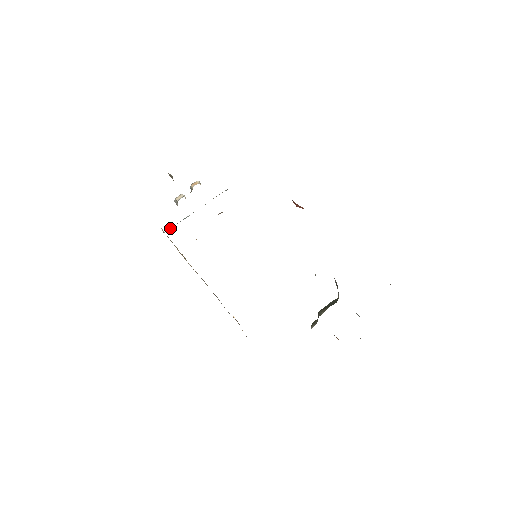
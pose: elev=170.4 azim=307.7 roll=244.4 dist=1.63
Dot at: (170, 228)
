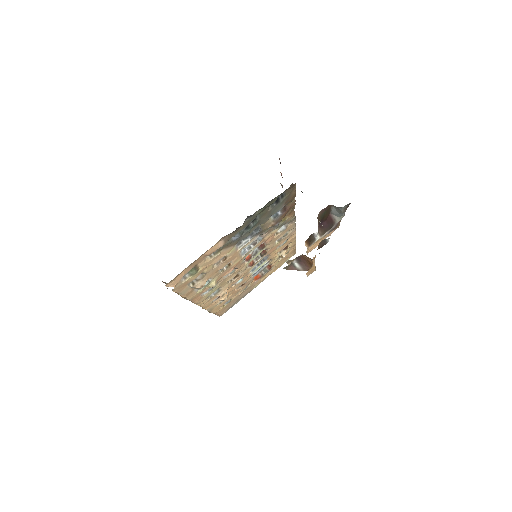
Dot at: occluded
